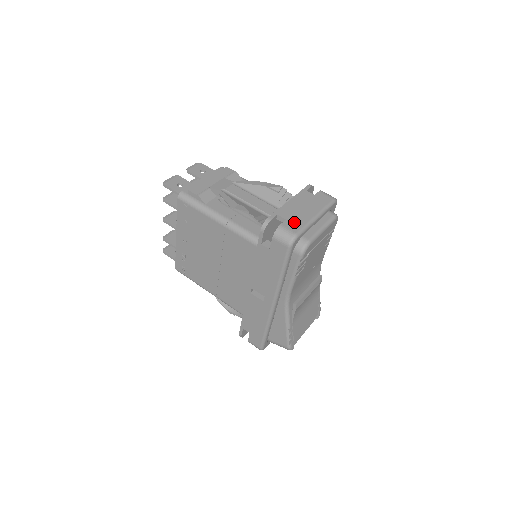
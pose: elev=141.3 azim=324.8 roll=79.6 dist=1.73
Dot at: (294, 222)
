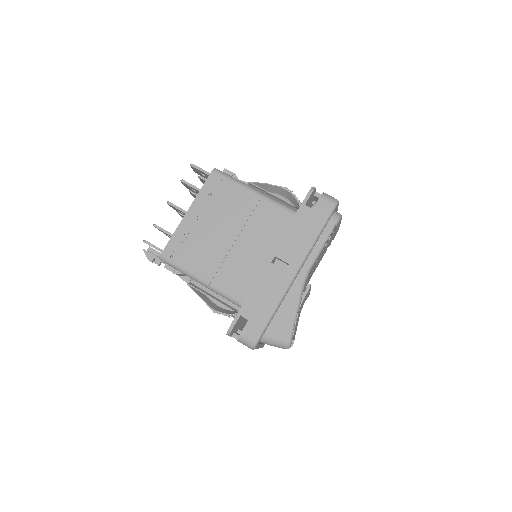
Dot at: occluded
